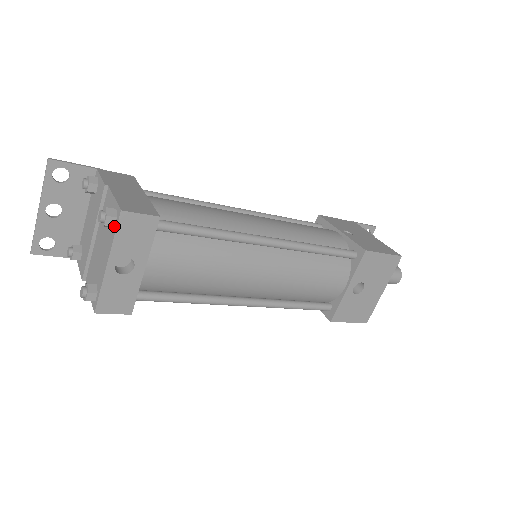
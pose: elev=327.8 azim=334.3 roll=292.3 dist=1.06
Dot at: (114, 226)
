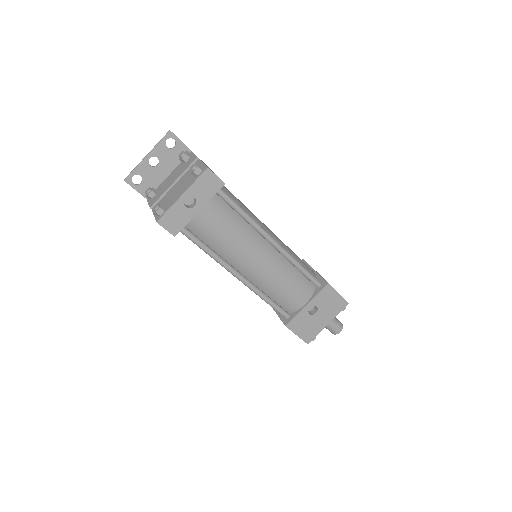
Dot at: (198, 175)
